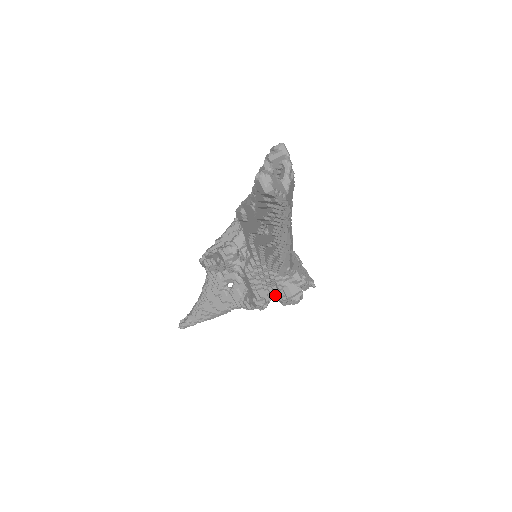
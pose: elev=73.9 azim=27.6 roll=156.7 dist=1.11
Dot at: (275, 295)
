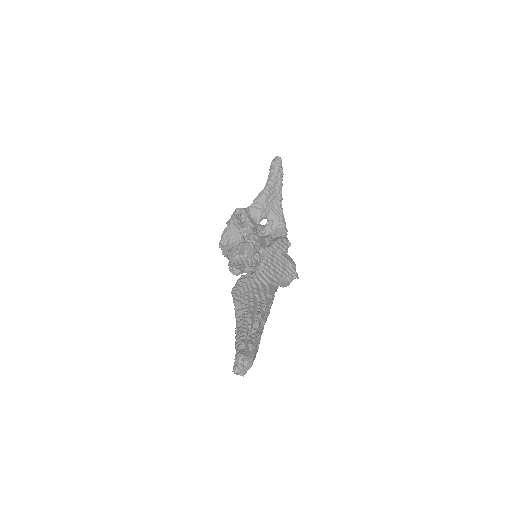
Dot at: occluded
